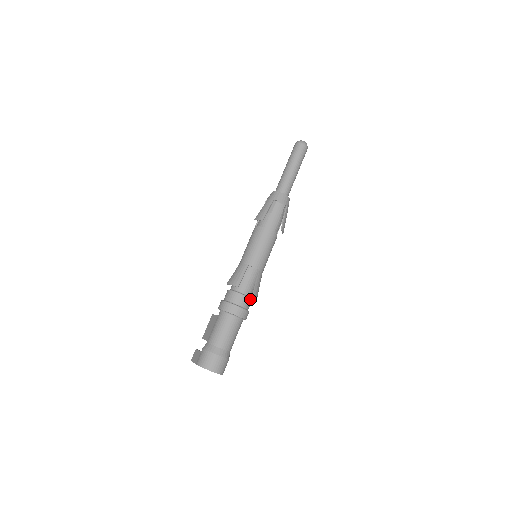
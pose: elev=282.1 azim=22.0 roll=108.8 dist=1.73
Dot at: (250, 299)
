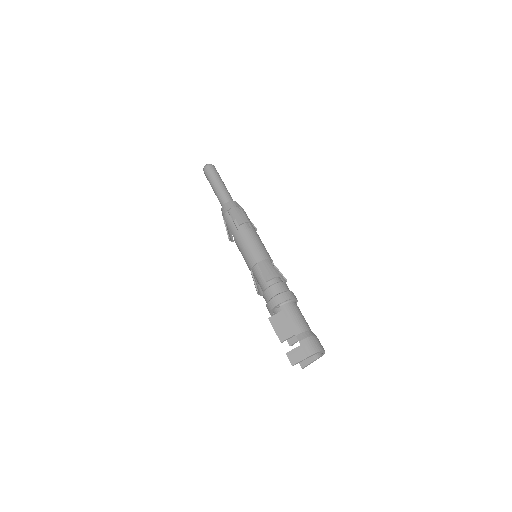
Dot at: occluded
